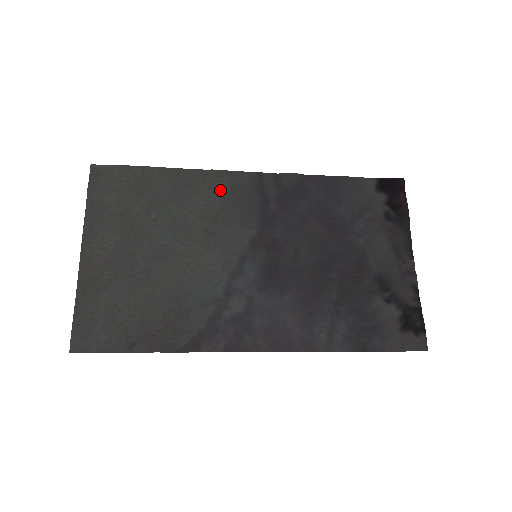
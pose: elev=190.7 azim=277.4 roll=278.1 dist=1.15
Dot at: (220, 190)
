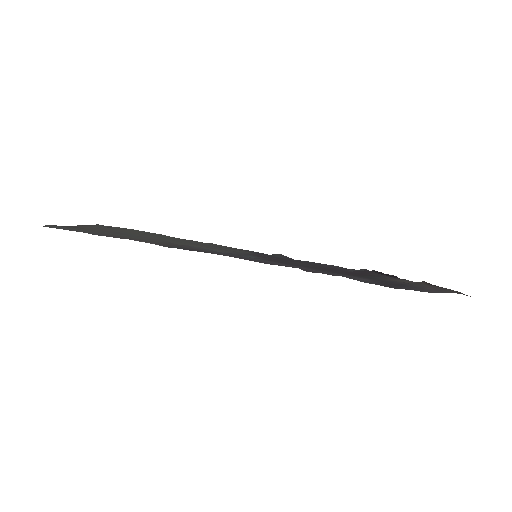
Dot at: (217, 246)
